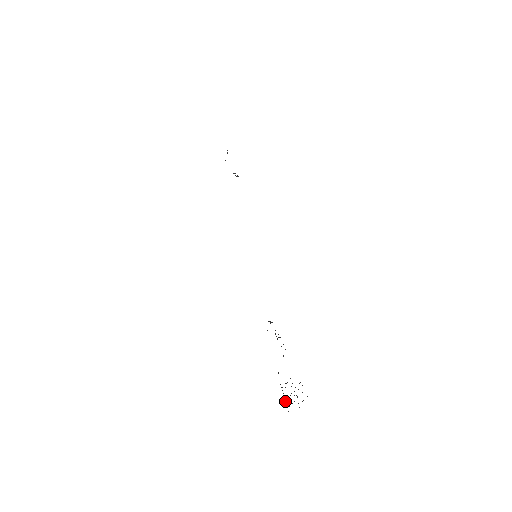
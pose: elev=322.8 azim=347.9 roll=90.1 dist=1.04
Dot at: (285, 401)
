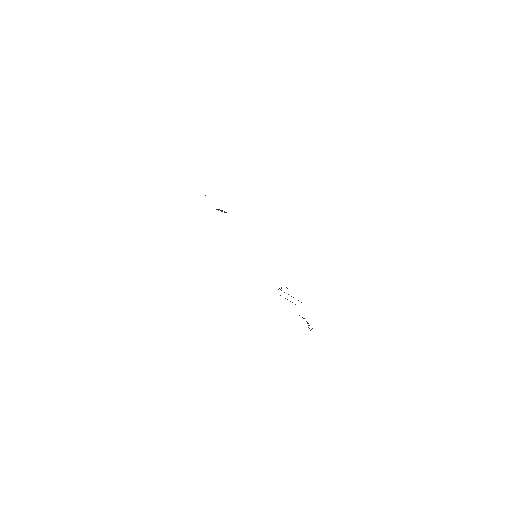
Dot at: occluded
